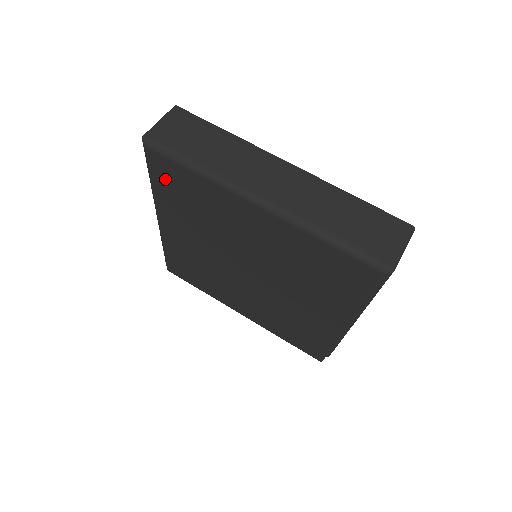
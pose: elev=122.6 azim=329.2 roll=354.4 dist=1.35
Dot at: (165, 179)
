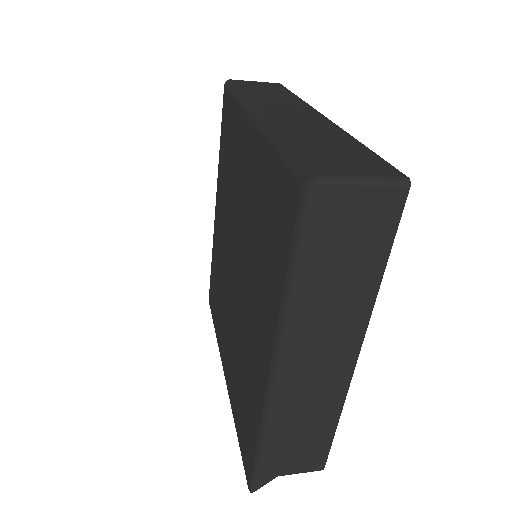
Dot at: (224, 129)
